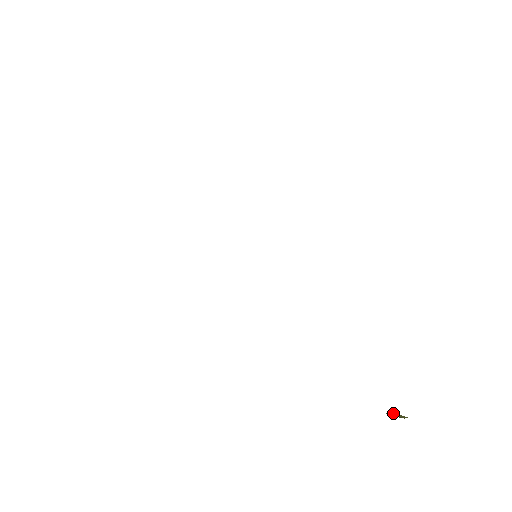
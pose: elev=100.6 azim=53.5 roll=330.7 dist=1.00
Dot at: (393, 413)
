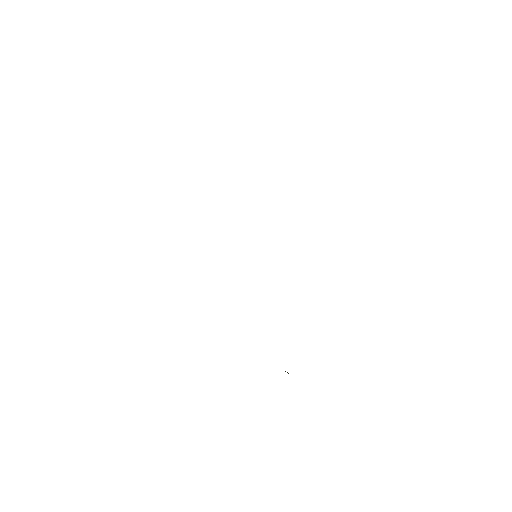
Dot at: occluded
